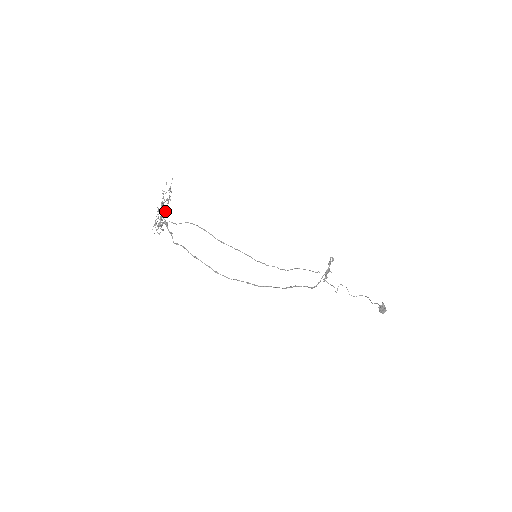
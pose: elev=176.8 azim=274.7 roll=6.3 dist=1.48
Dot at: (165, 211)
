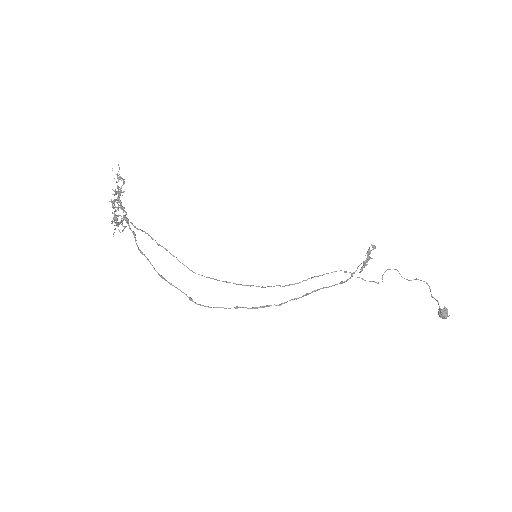
Dot at: (119, 207)
